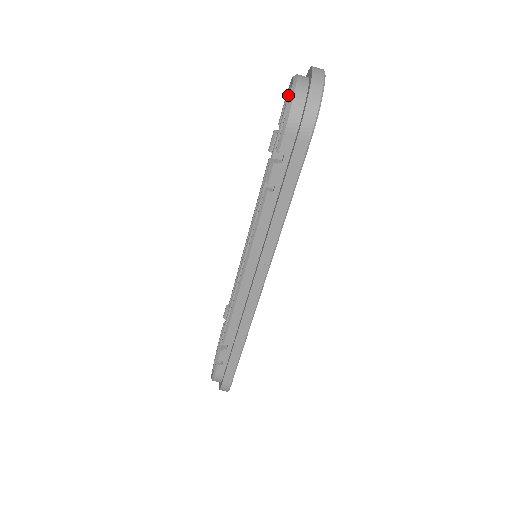
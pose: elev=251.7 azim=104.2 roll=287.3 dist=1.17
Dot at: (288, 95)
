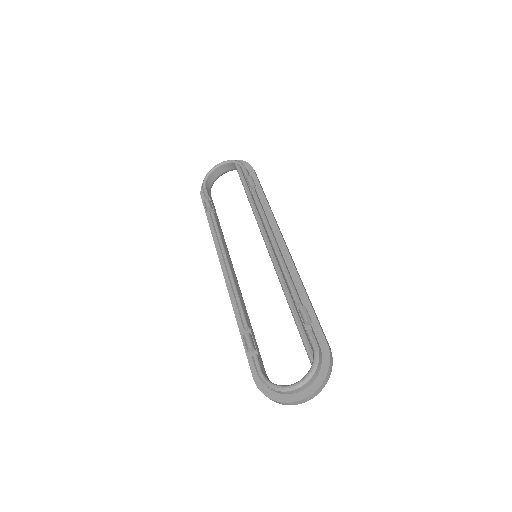
Dot at: (310, 359)
